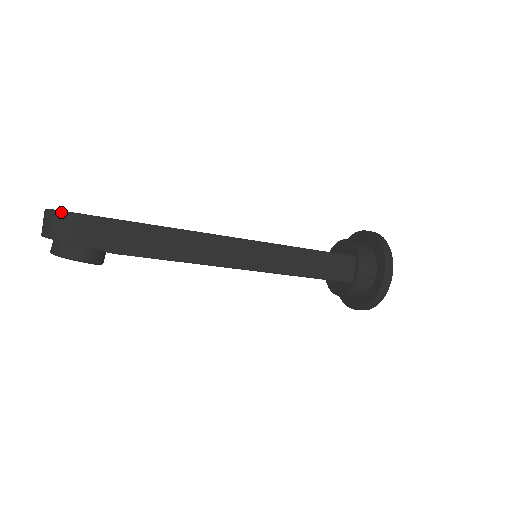
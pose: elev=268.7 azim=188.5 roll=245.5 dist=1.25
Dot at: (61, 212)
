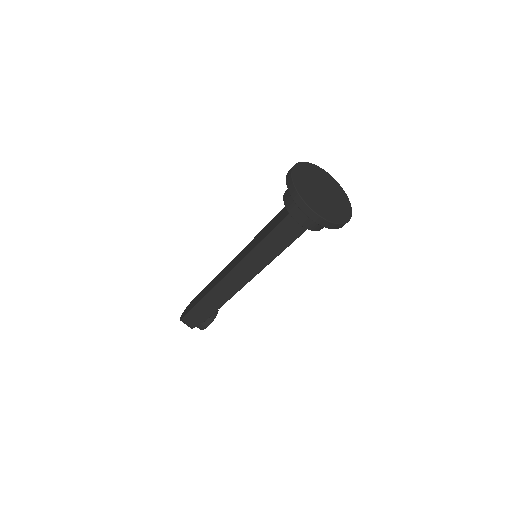
Dot at: (180, 320)
